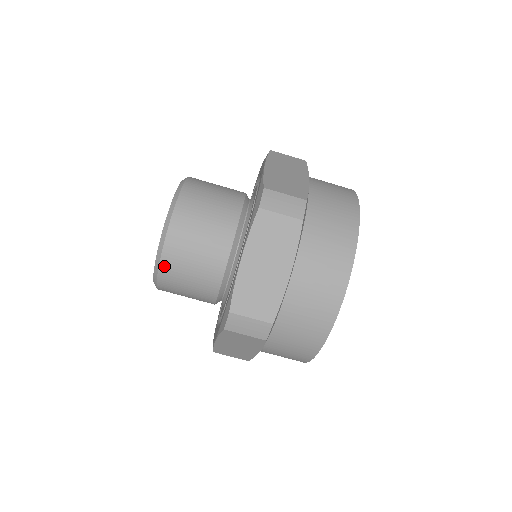
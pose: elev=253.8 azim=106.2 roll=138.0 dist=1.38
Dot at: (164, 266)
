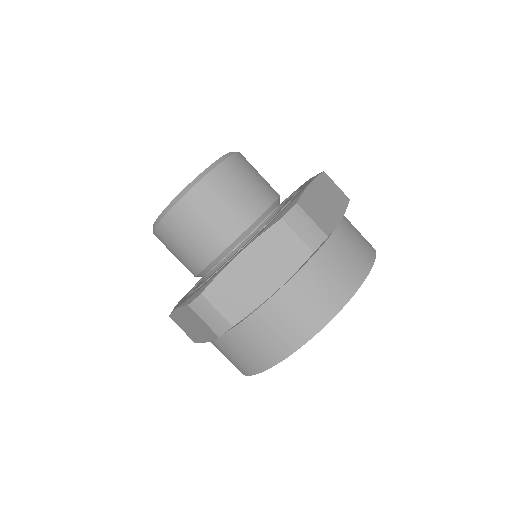
Dot at: (170, 218)
